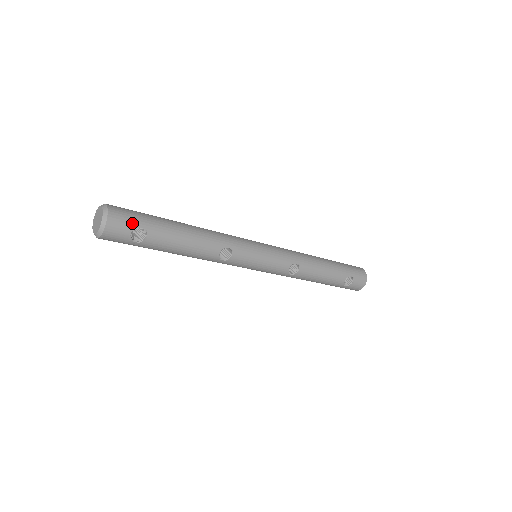
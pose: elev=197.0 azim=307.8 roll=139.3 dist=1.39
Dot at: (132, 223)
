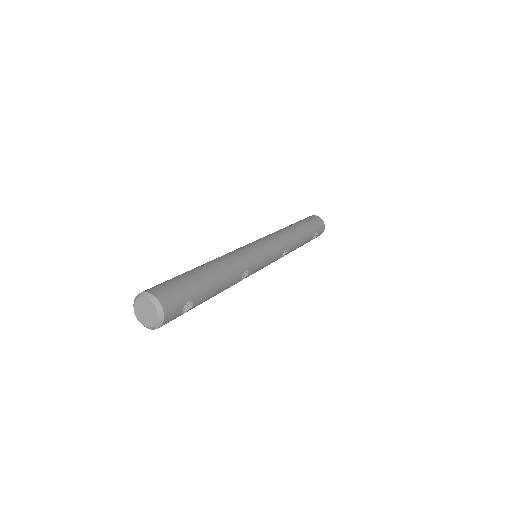
Dot at: (181, 302)
